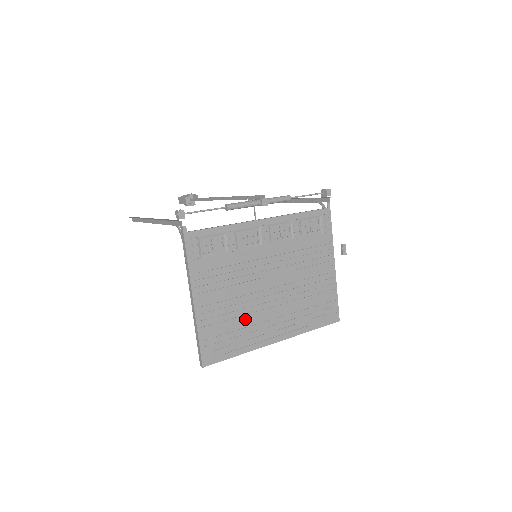
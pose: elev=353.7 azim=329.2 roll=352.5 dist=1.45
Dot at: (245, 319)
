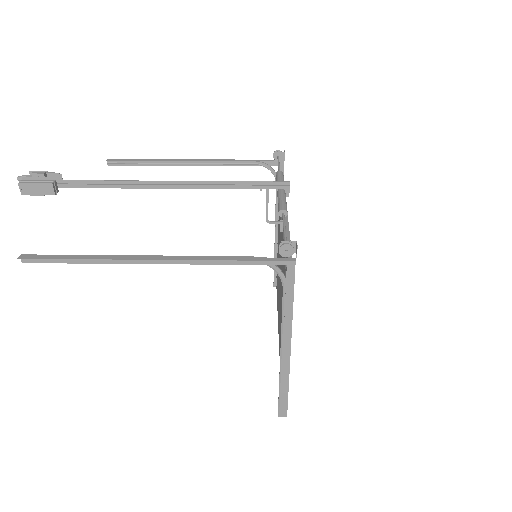
Dot at: occluded
